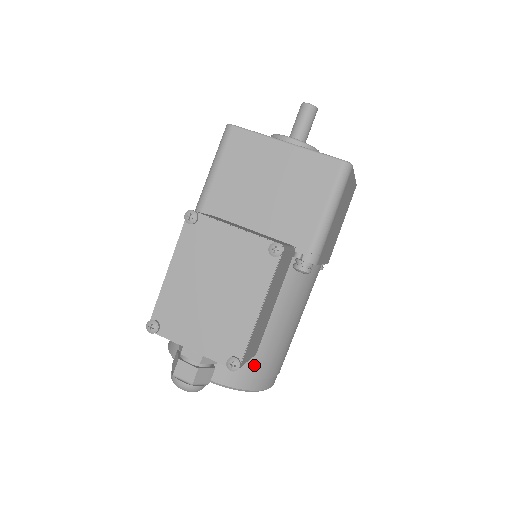
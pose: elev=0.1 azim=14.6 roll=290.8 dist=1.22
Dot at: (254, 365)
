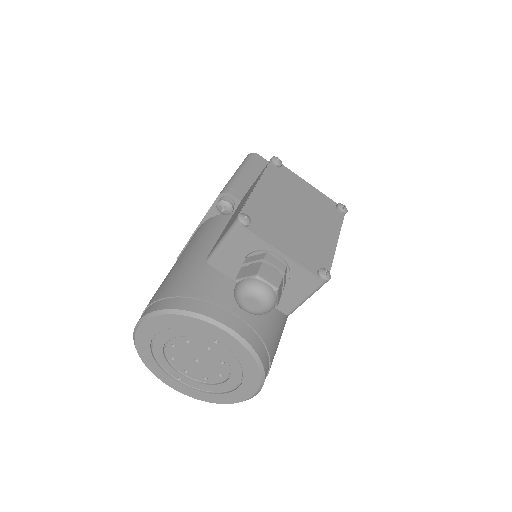
Dot at: (272, 339)
